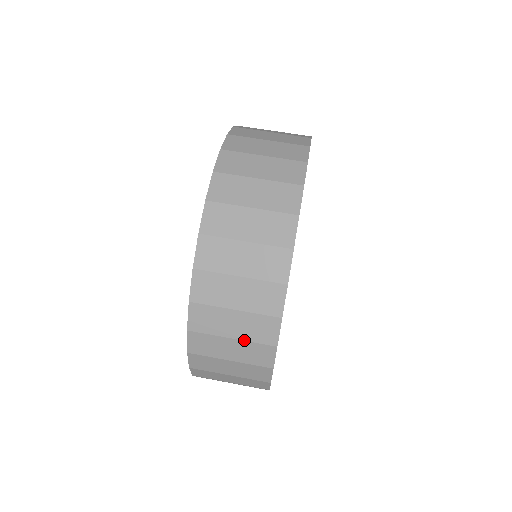
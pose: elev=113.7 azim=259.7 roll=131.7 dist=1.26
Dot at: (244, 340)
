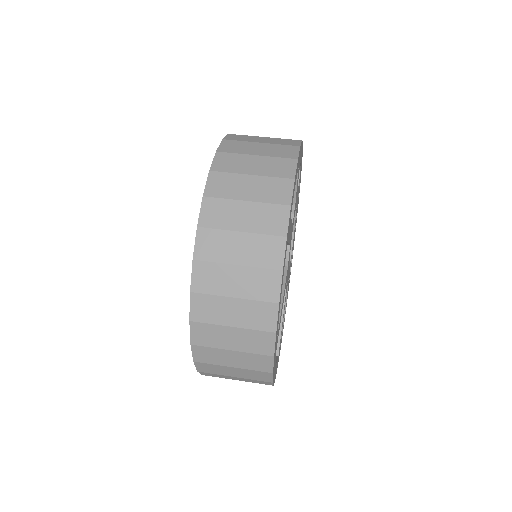
Dot at: (243, 368)
